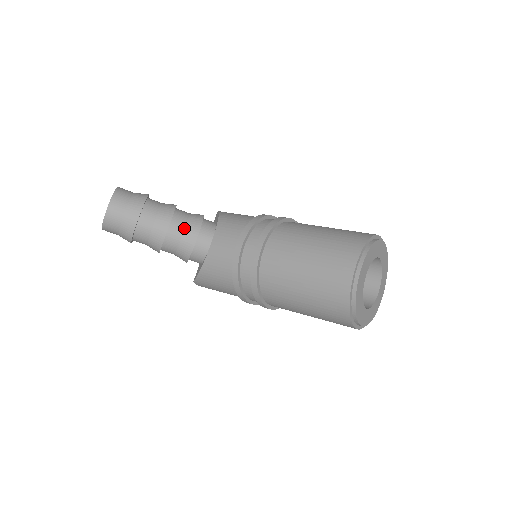
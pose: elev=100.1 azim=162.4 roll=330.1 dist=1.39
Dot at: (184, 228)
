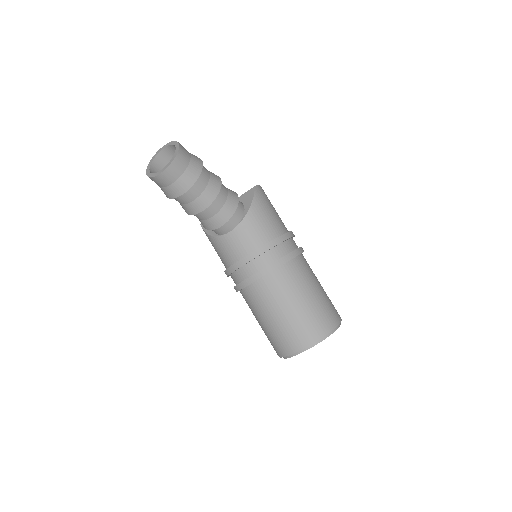
Dot at: (215, 214)
